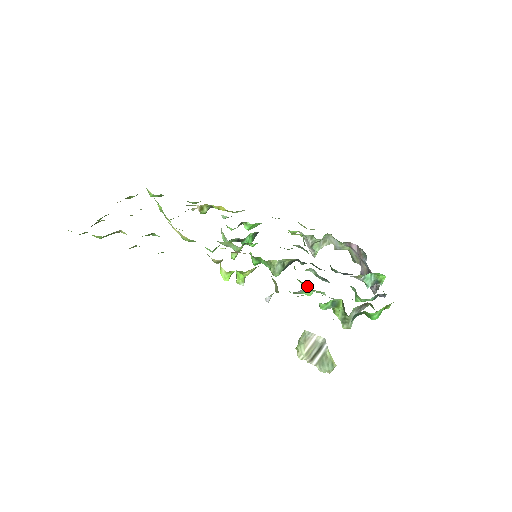
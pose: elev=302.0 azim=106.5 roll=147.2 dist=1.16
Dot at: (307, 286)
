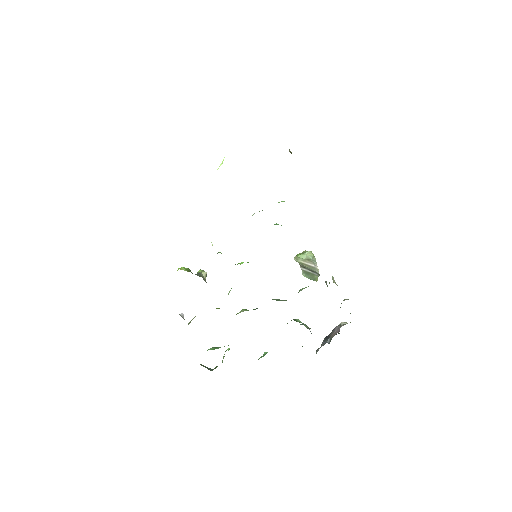
Dot at: occluded
